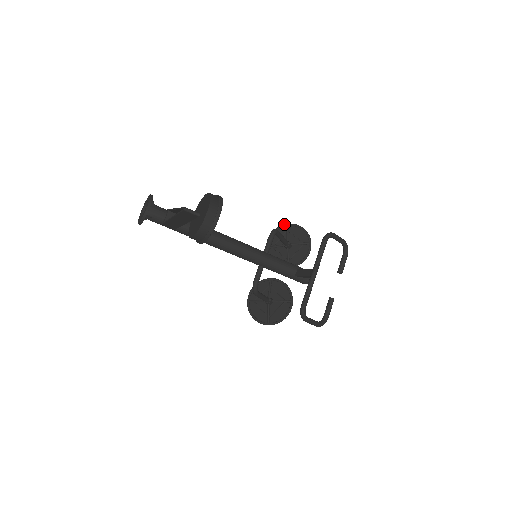
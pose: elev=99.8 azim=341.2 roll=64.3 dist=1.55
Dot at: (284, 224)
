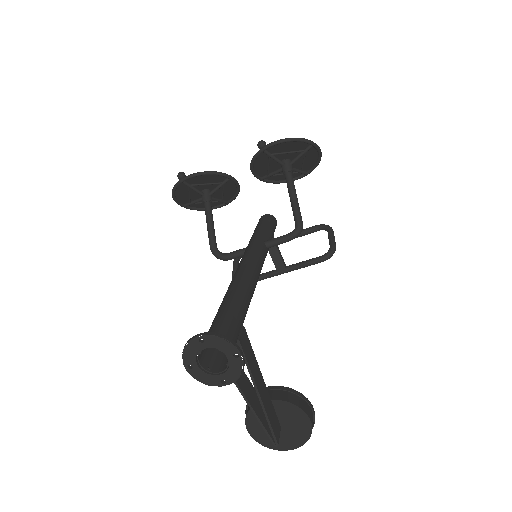
Dot at: (312, 143)
